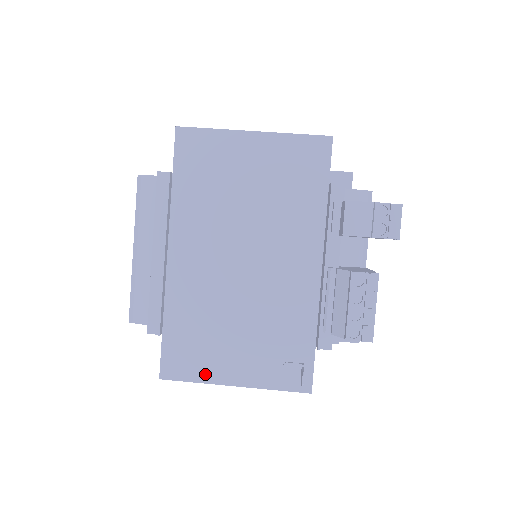
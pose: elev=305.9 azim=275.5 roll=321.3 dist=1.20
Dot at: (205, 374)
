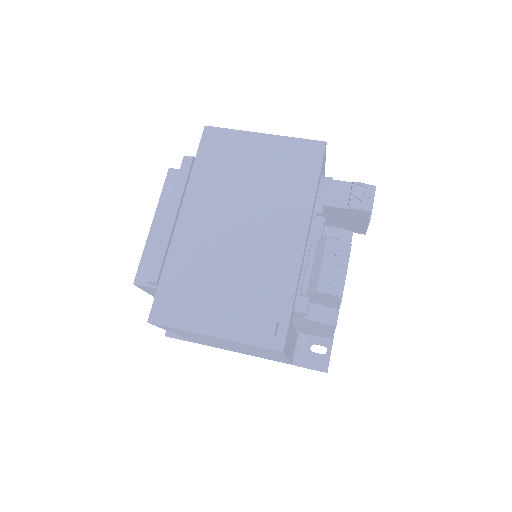
Dot at: (189, 322)
